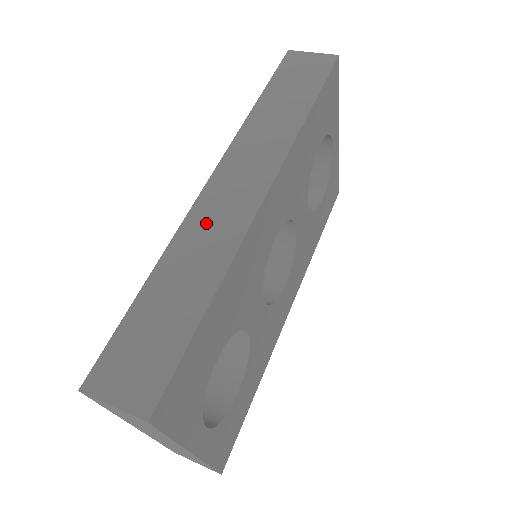
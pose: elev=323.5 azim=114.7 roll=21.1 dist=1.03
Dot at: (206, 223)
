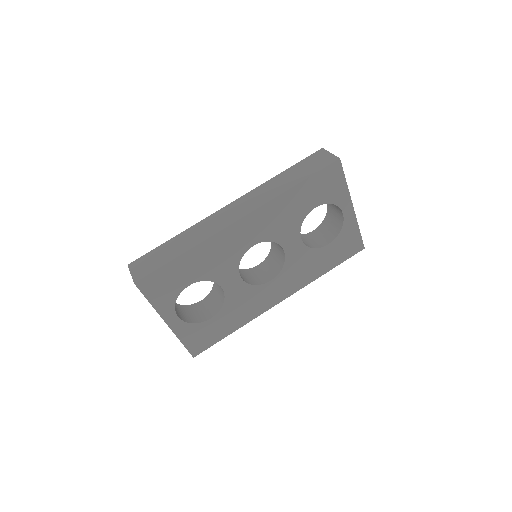
Dot at: (210, 223)
